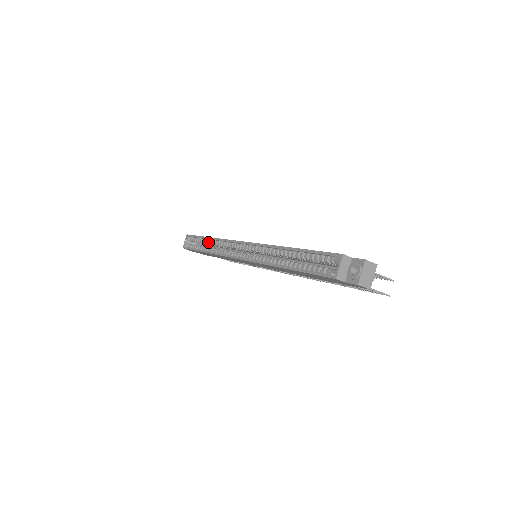
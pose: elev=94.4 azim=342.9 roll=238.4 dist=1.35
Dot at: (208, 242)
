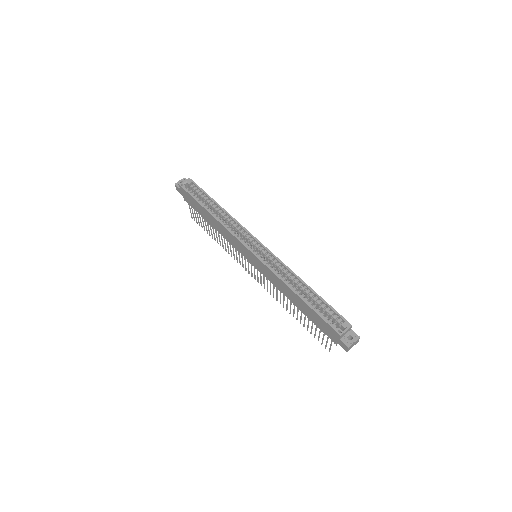
Dot at: (217, 208)
